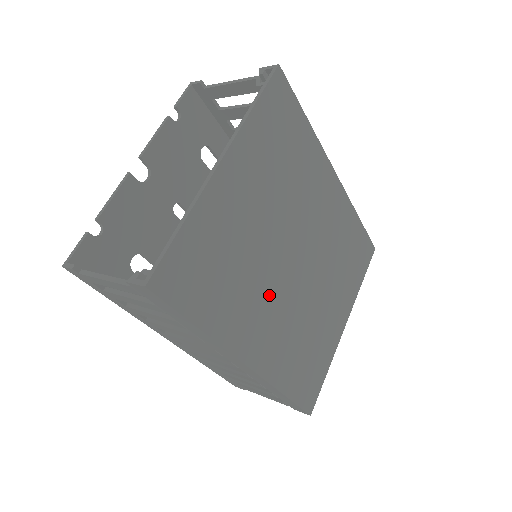
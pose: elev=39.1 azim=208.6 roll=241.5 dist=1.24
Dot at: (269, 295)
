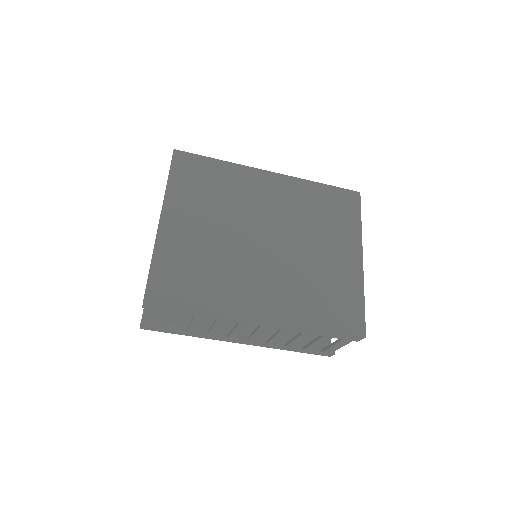
Dot at: (251, 270)
